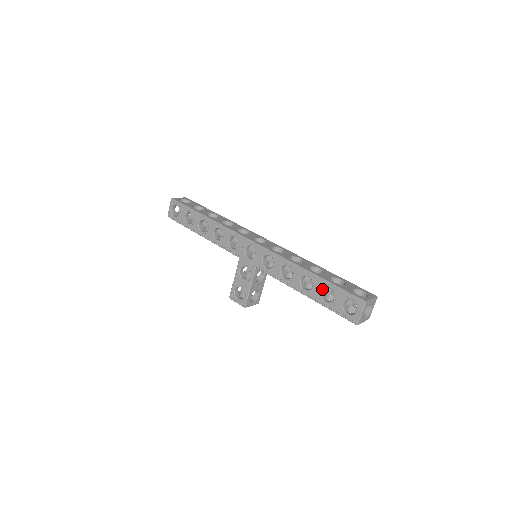
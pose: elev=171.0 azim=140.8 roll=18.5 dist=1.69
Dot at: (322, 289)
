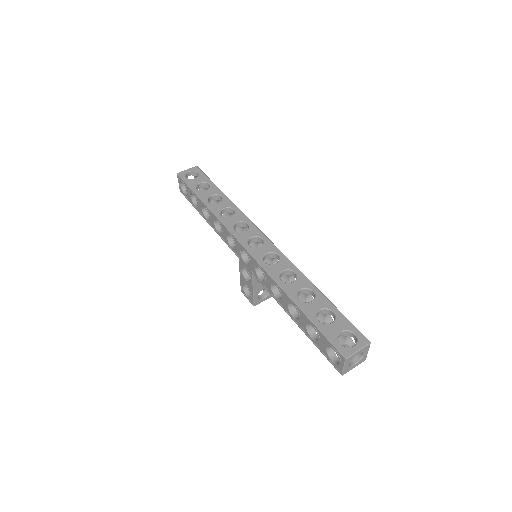
Dot at: (307, 324)
